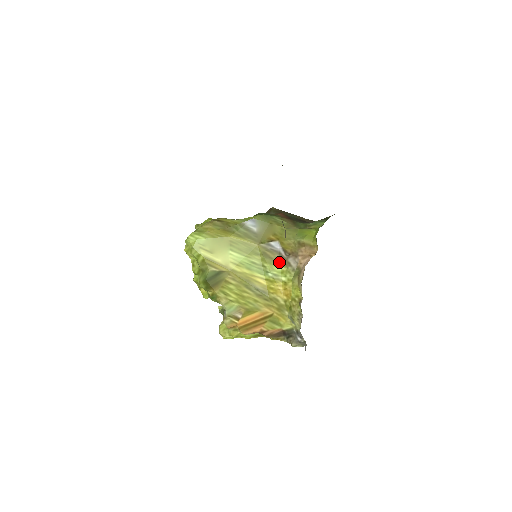
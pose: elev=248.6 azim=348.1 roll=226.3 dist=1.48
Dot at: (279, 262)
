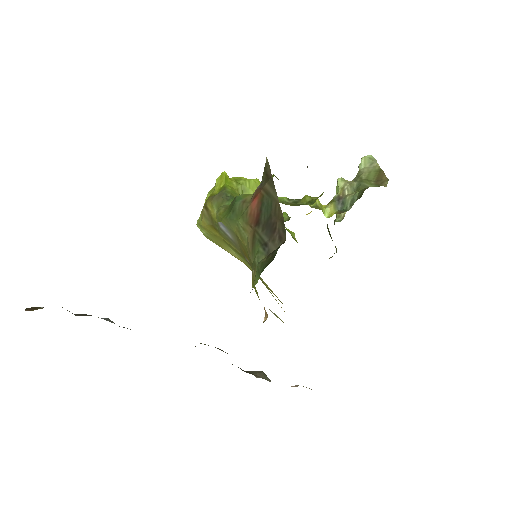
Dot at: (265, 285)
